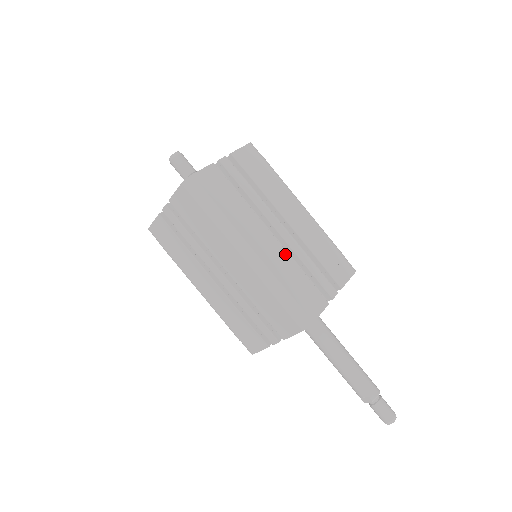
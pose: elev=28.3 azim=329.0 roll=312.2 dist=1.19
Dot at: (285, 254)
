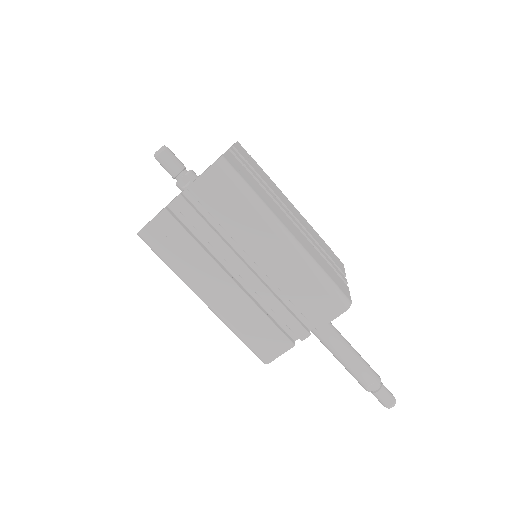
Dot at: (307, 241)
